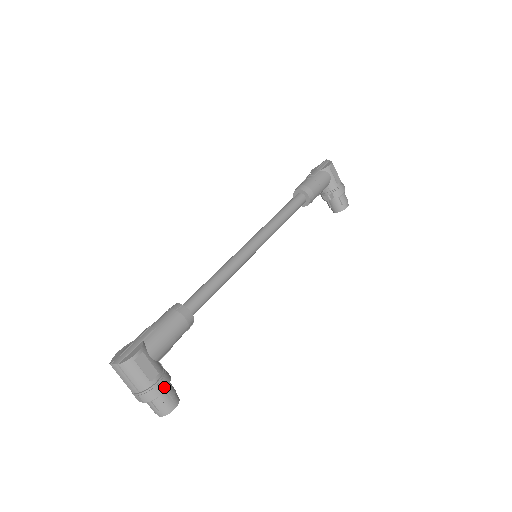
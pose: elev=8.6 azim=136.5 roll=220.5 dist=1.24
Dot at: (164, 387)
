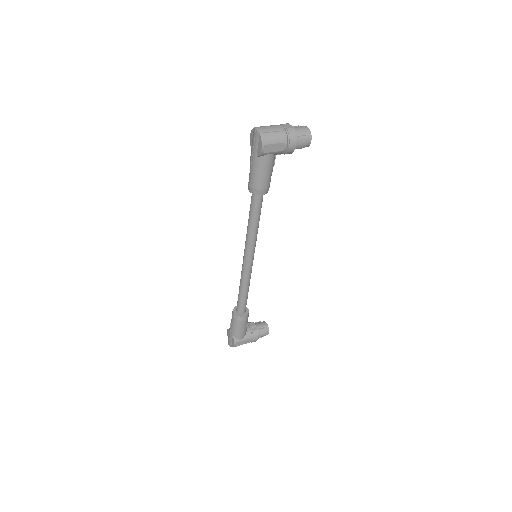
Dot at: (257, 339)
